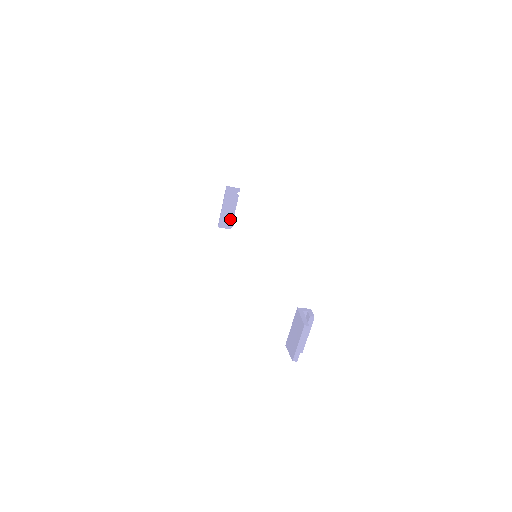
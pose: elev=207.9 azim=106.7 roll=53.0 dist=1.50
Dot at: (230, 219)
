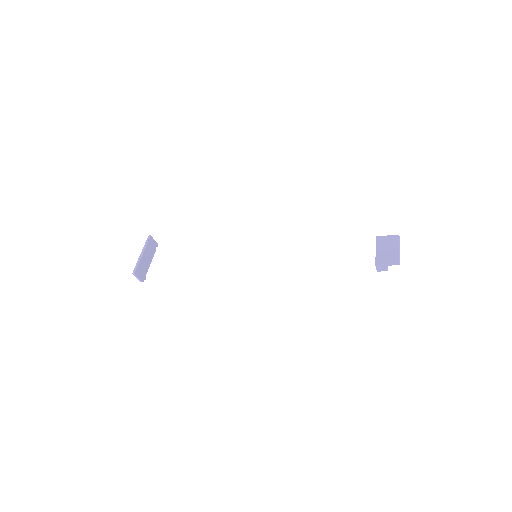
Dot at: (145, 270)
